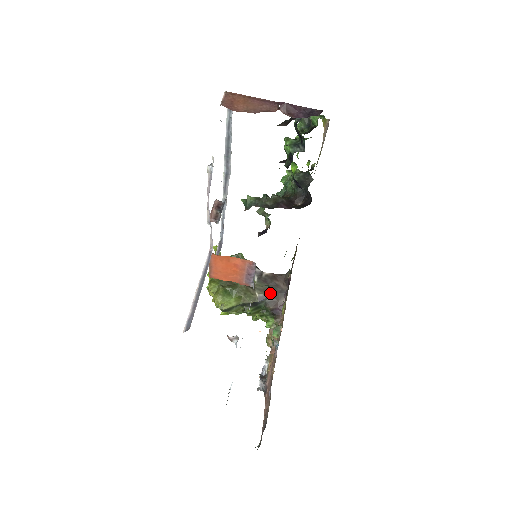
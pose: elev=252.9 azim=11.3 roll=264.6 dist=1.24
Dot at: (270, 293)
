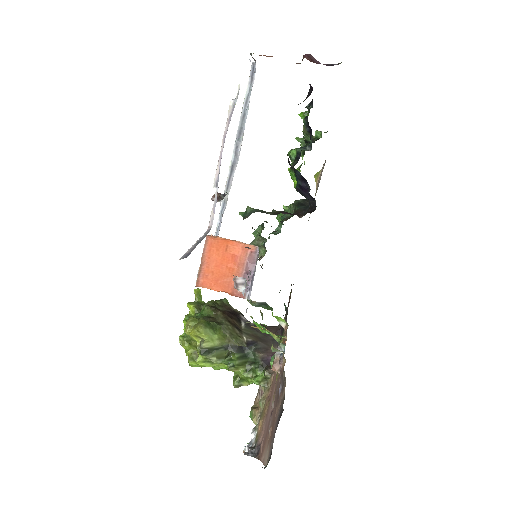
Dot at: (260, 339)
